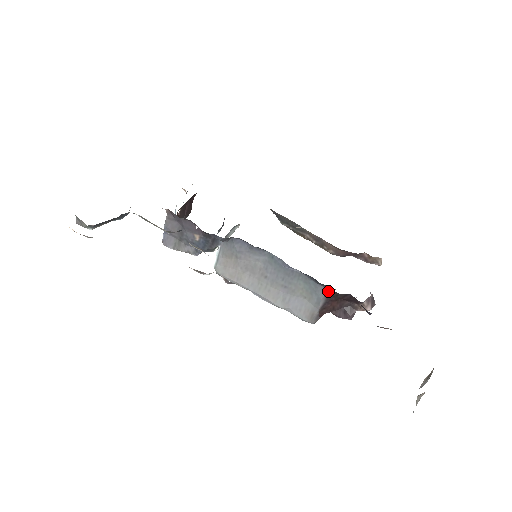
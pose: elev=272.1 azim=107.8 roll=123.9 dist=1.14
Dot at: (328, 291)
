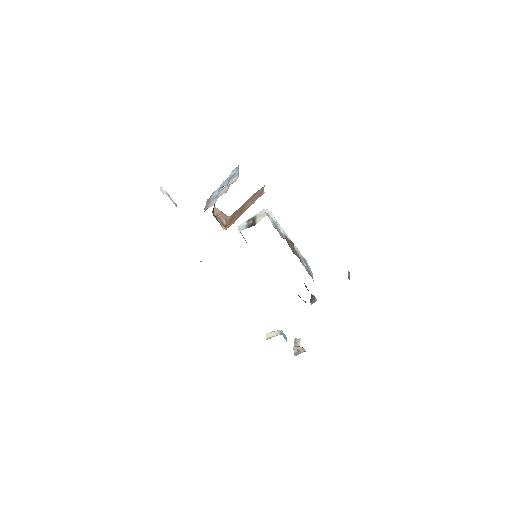
Dot at: occluded
